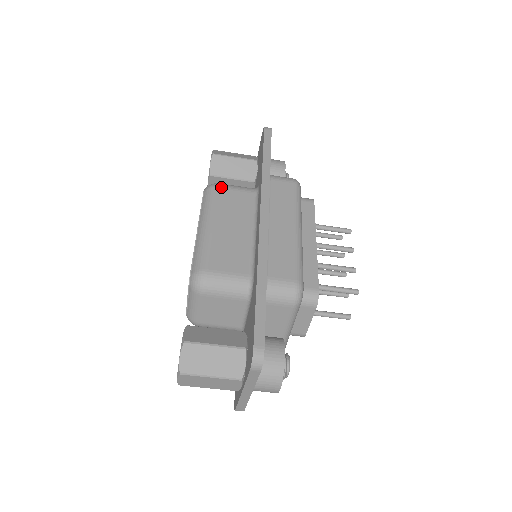
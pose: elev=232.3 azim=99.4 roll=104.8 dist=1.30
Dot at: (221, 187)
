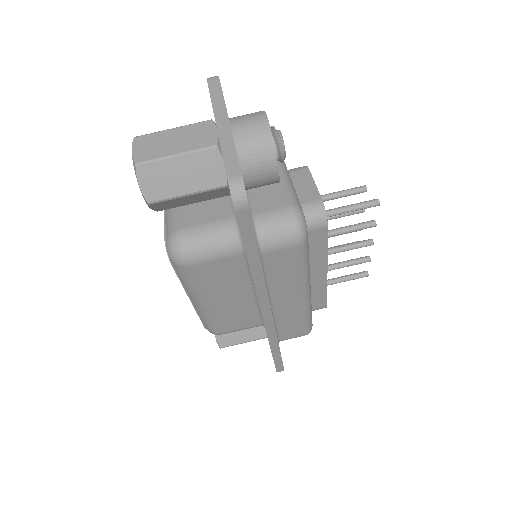
Dot at: occluded
